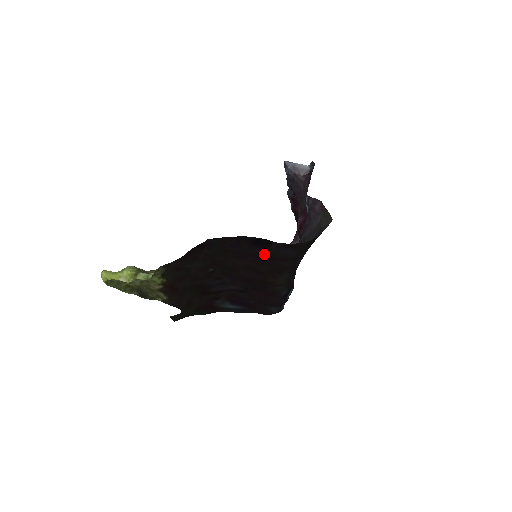
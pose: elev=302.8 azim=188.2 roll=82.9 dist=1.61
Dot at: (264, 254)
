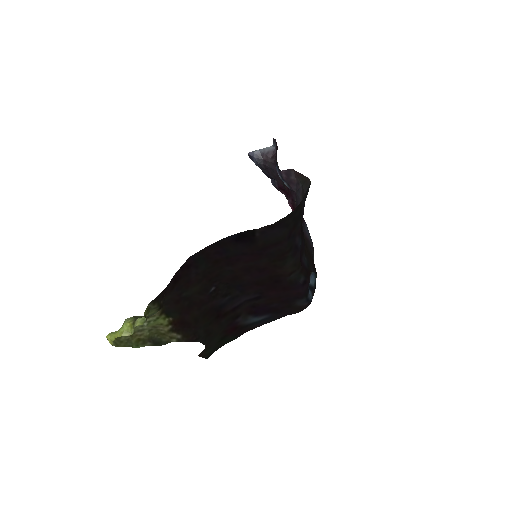
Dot at: (254, 247)
